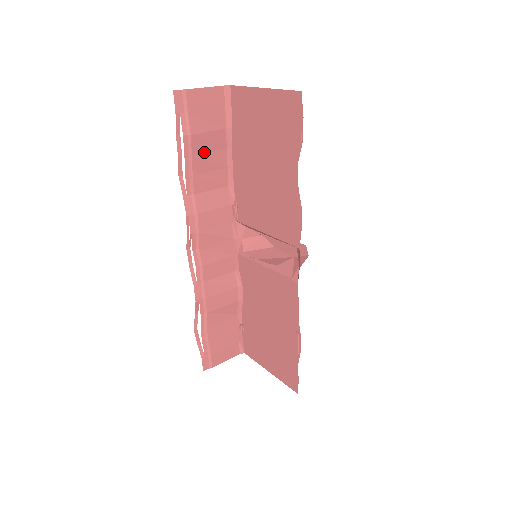
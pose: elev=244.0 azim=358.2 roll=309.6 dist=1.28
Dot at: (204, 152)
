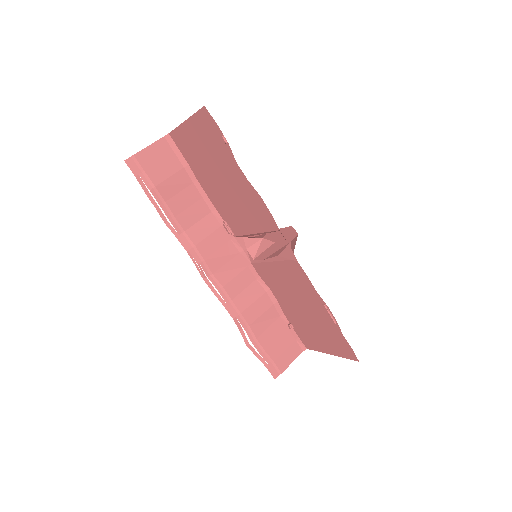
Dot at: (175, 194)
